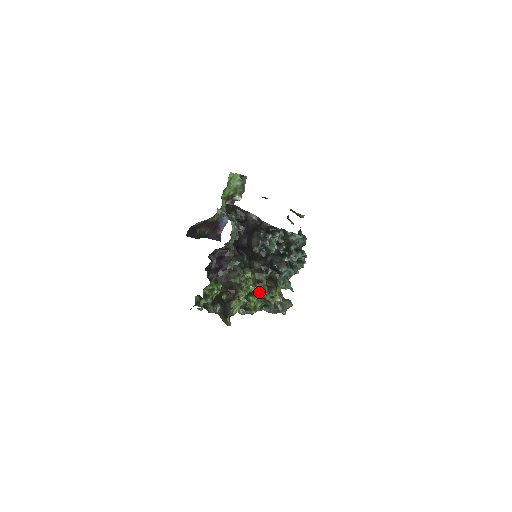
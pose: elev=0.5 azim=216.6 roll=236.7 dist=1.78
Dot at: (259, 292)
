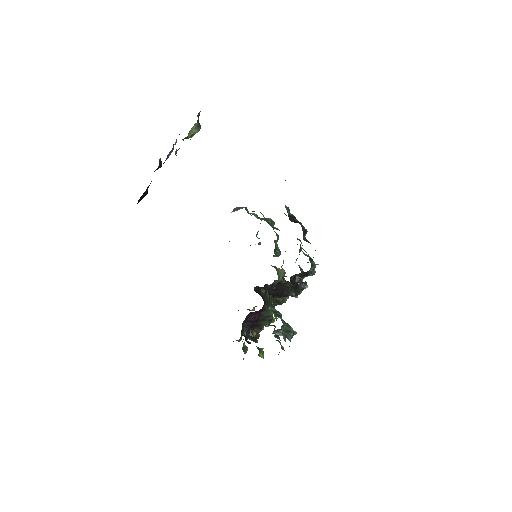
Dot at: occluded
